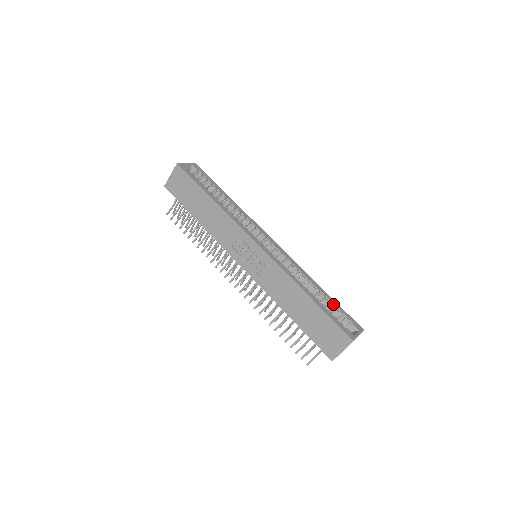
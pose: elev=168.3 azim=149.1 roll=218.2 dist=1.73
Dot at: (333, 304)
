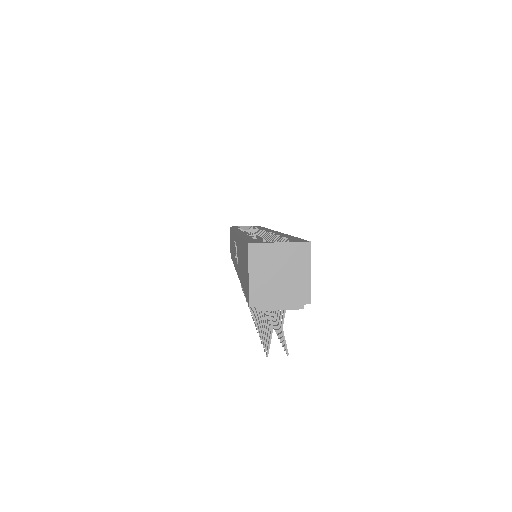
Dot at: occluded
